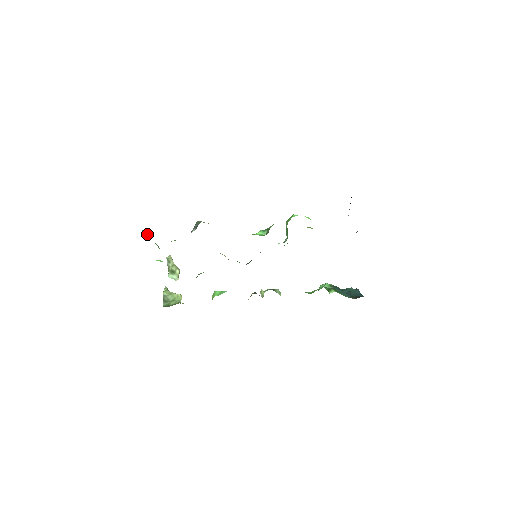
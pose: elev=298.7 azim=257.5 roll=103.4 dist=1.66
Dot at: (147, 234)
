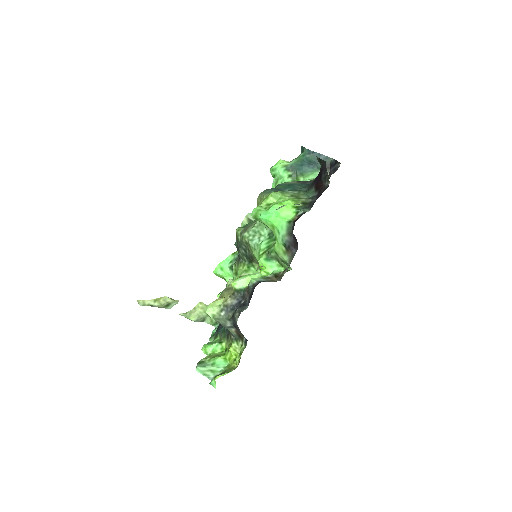
Dot at: (208, 370)
